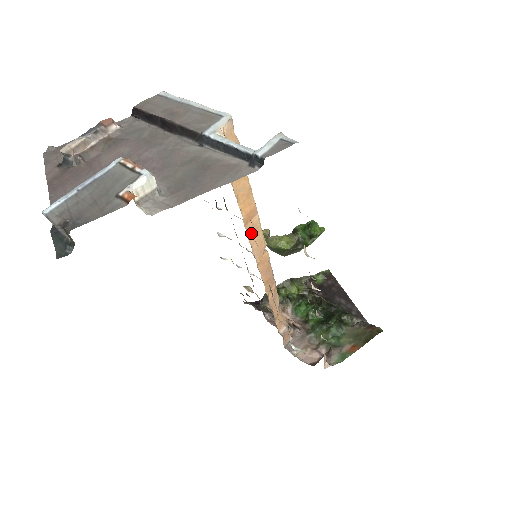
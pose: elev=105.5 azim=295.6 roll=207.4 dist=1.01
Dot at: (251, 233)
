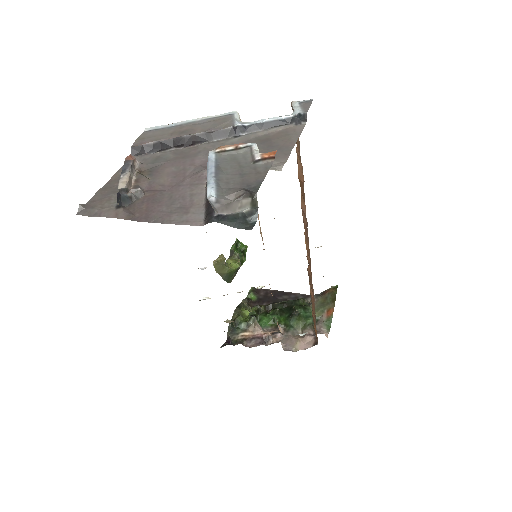
Dot at: (259, 225)
